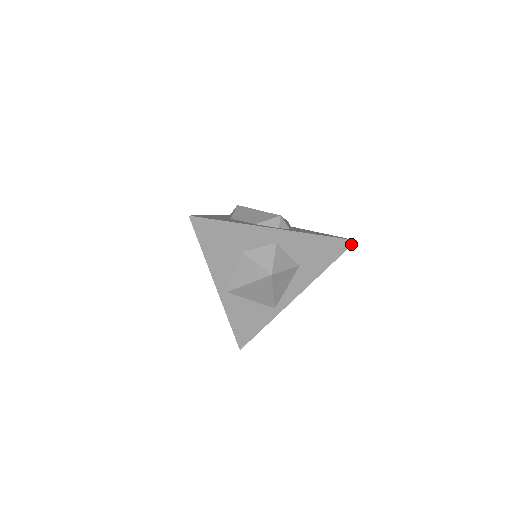
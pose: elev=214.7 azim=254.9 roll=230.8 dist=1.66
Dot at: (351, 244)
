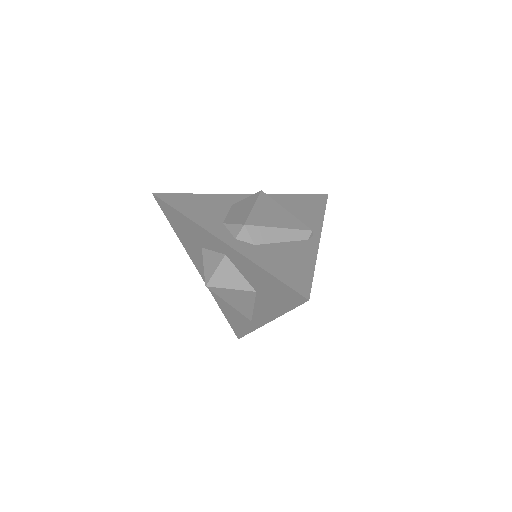
Dot at: (304, 301)
